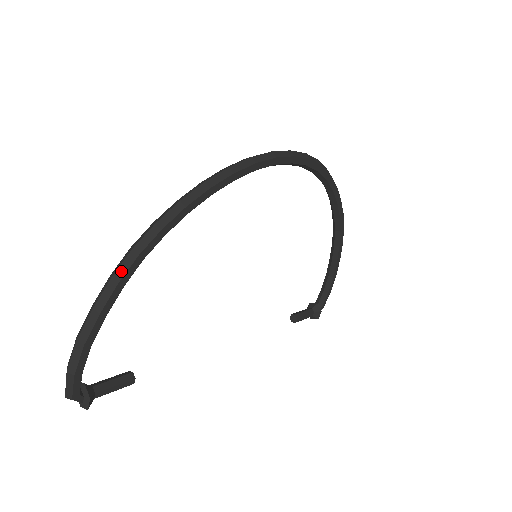
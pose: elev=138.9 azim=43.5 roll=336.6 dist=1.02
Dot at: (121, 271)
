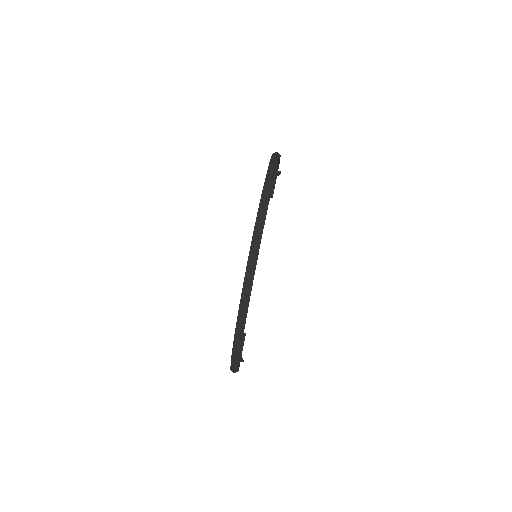
Dot at: (237, 362)
